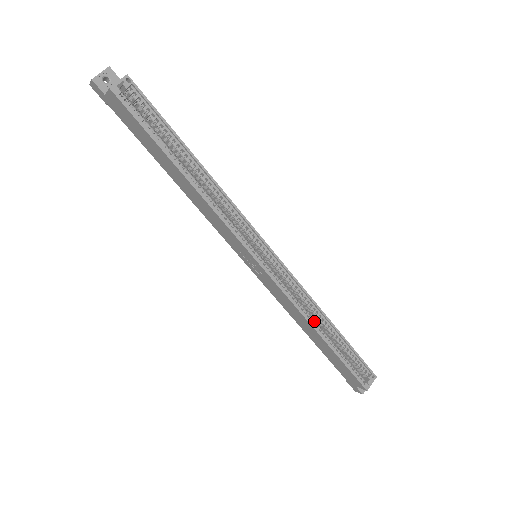
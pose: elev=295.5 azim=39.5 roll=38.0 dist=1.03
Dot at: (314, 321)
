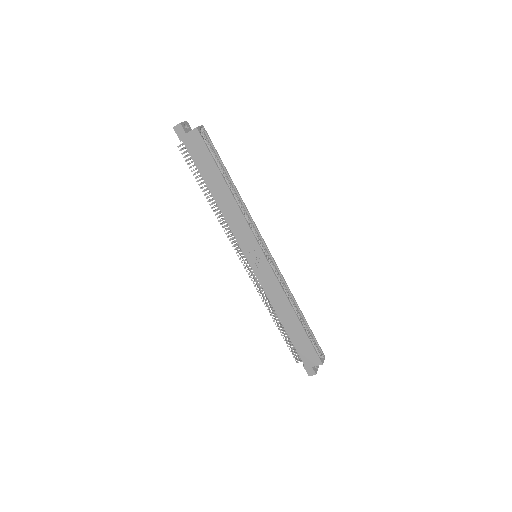
Dot at: (291, 305)
